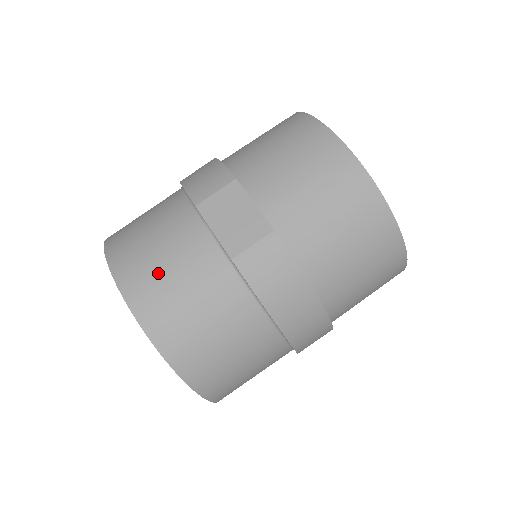
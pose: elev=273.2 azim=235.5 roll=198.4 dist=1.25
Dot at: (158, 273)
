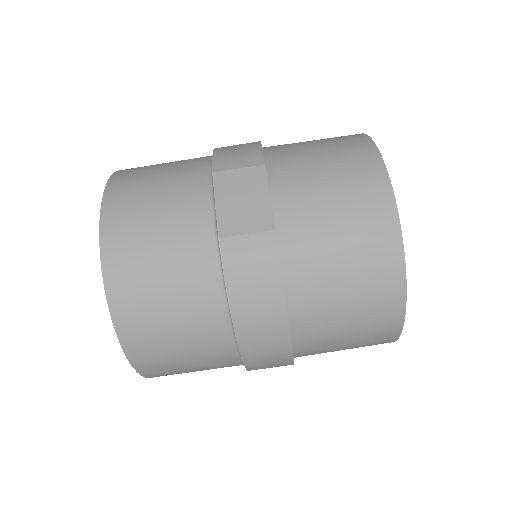
Dot at: (144, 218)
